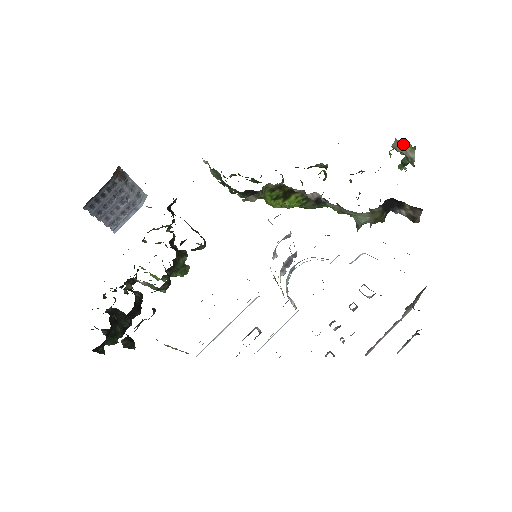
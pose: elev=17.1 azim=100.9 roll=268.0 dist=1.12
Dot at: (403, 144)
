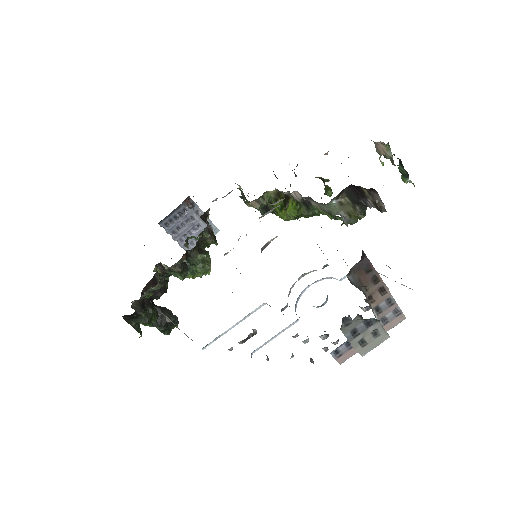
Dot at: (380, 145)
